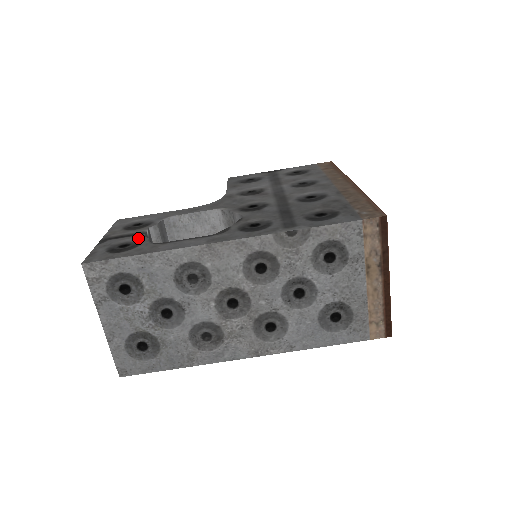
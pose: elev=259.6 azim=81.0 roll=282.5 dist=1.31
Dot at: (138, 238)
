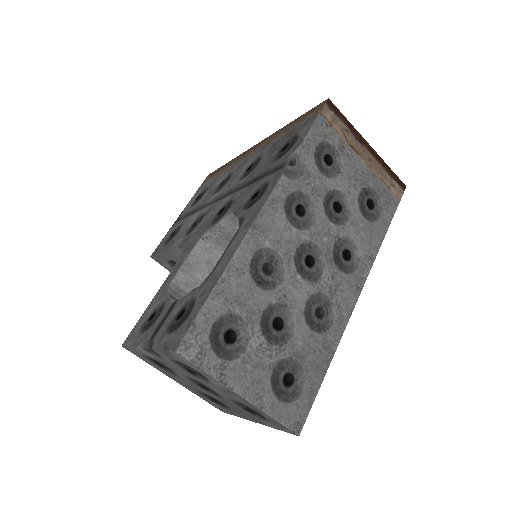
Dot at: (180, 304)
